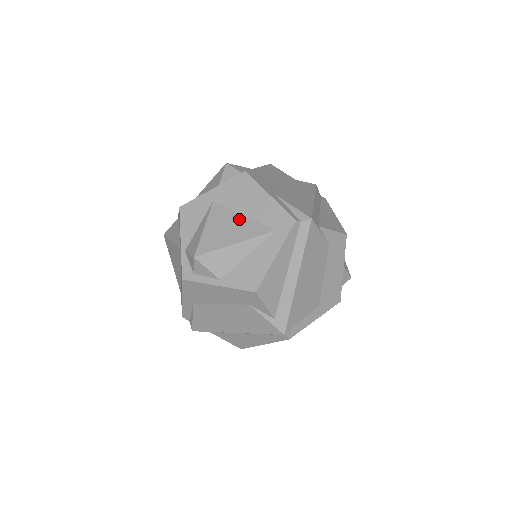
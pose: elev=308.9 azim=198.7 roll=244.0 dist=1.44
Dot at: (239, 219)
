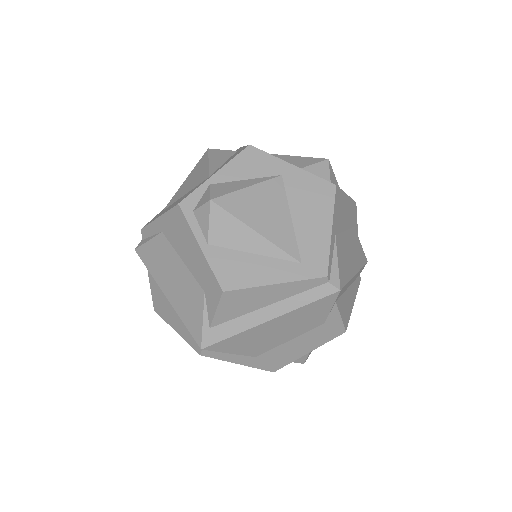
Dot at: (284, 216)
